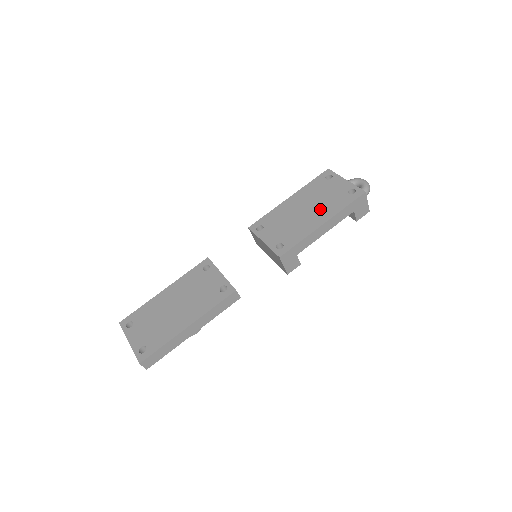
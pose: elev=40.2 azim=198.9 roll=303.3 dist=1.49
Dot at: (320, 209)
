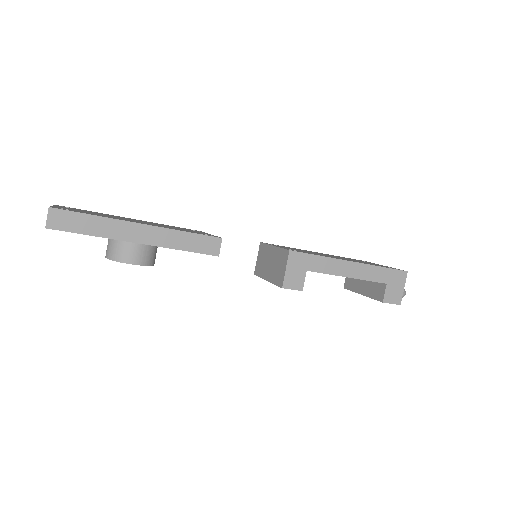
Dot at: (351, 260)
